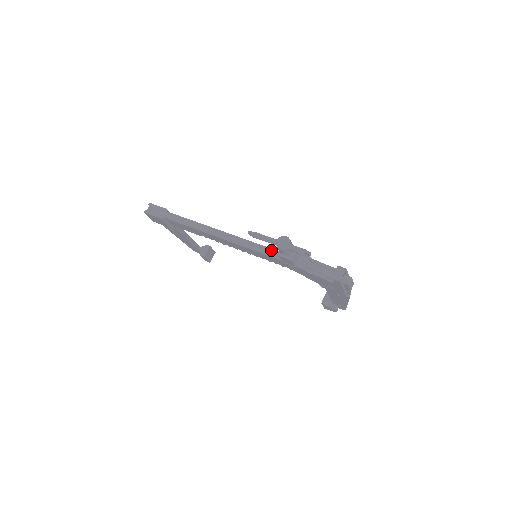
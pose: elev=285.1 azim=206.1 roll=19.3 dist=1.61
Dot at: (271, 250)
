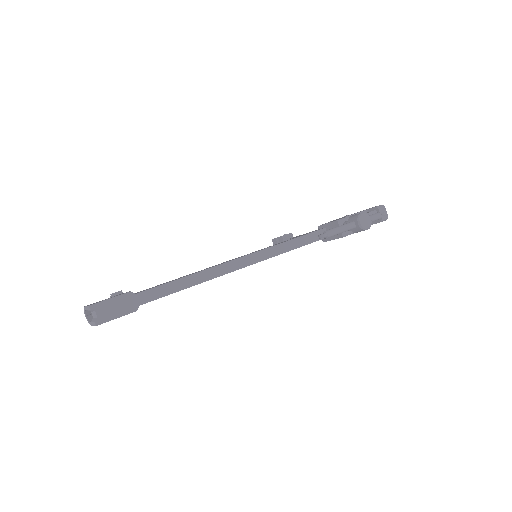
Dot at: (303, 237)
